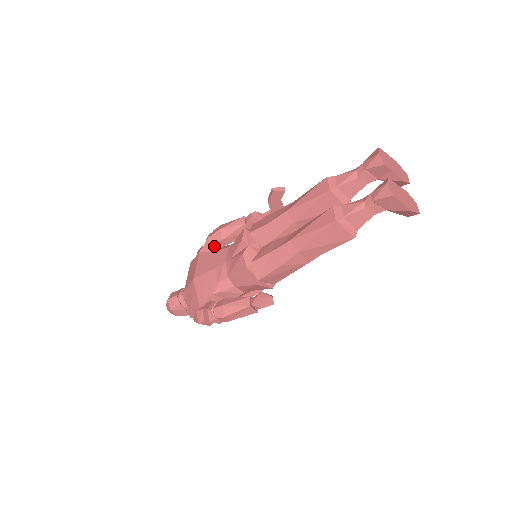
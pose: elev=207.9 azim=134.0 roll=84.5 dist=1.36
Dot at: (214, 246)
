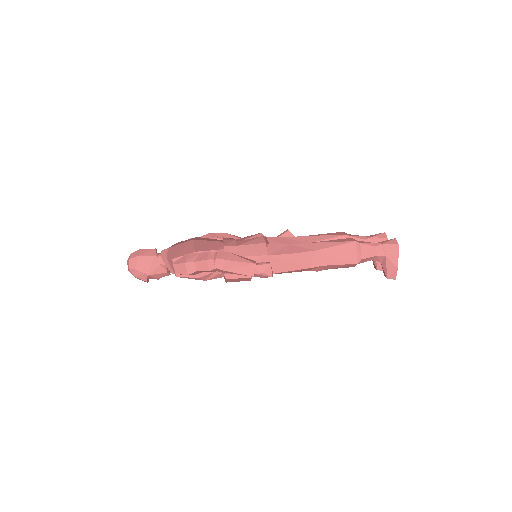
Dot at: occluded
